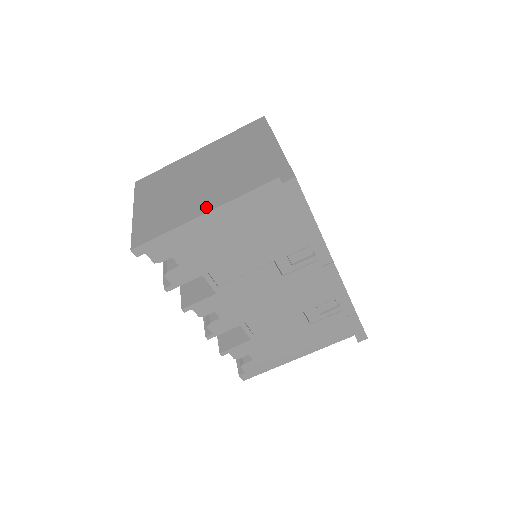
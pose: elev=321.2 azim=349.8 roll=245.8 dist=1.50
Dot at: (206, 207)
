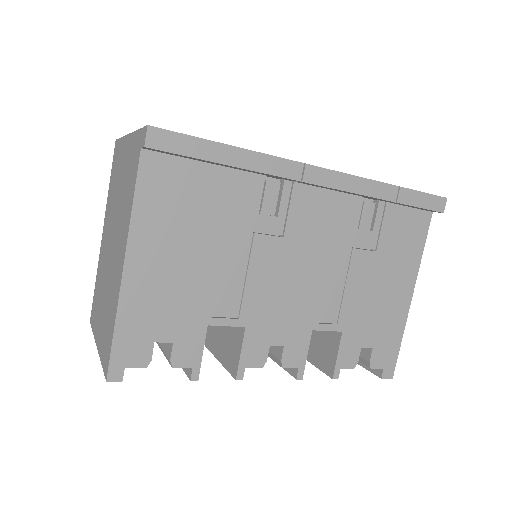
Dot at: (121, 259)
